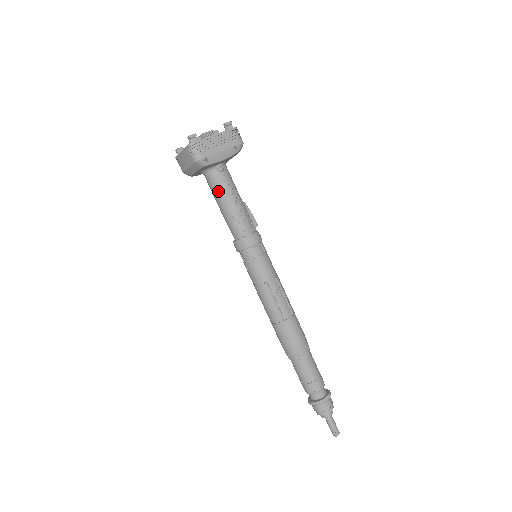
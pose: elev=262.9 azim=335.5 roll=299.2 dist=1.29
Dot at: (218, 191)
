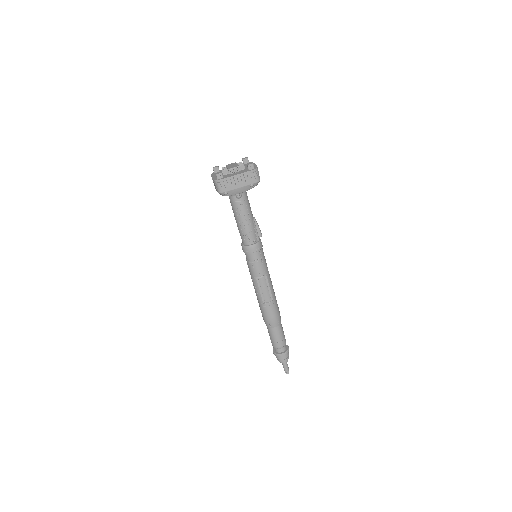
Dot at: (235, 210)
